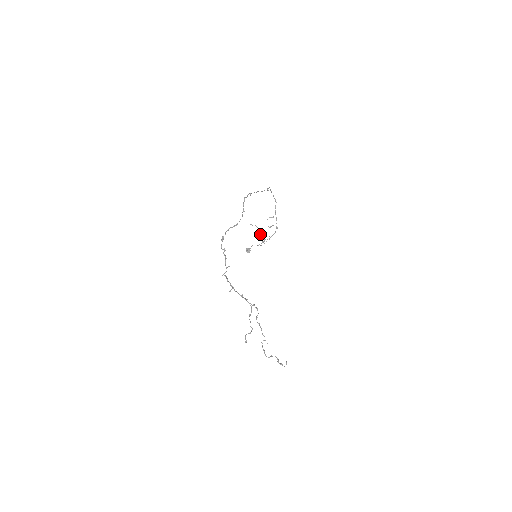
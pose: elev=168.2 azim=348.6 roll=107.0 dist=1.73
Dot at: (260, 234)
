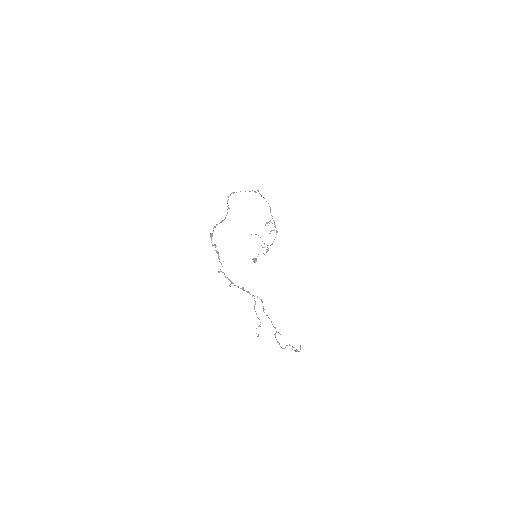
Dot at: (262, 241)
